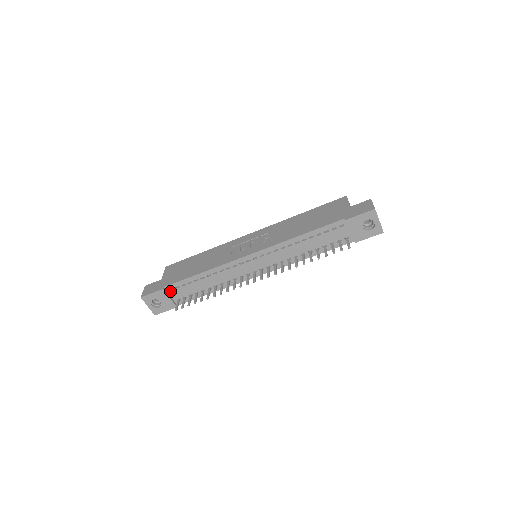
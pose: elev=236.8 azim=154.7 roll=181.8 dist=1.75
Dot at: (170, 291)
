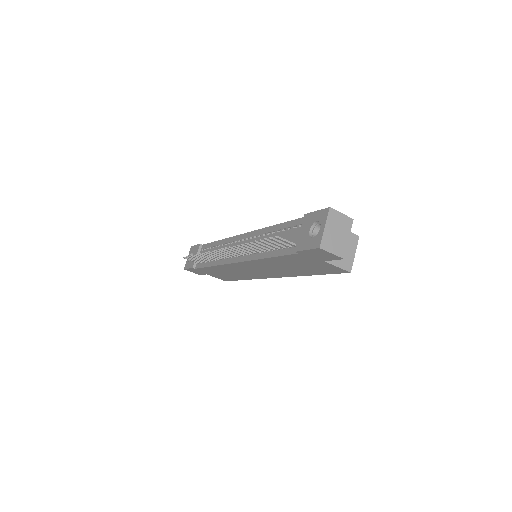
Dot at: (202, 251)
